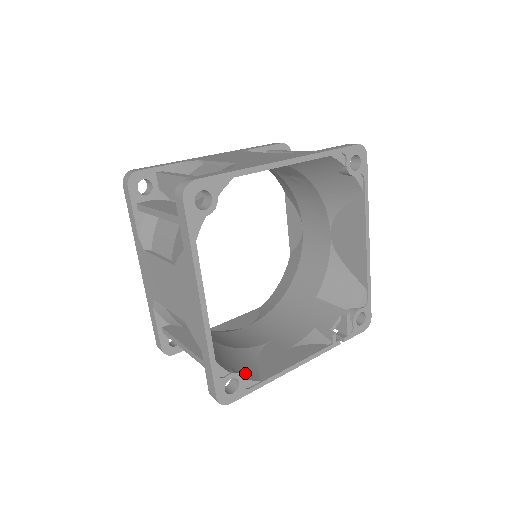
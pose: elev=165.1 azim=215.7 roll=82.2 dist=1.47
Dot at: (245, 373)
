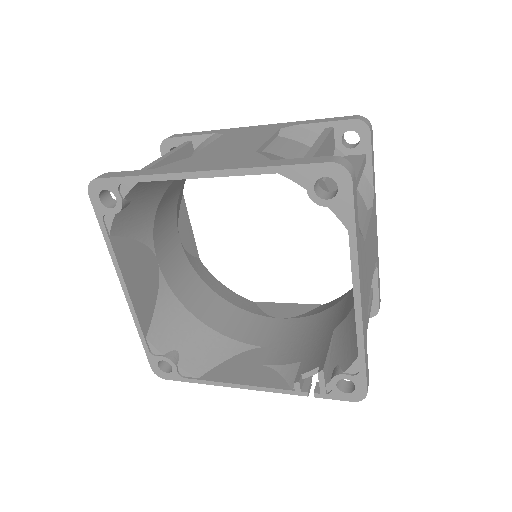
Dot at: (191, 363)
